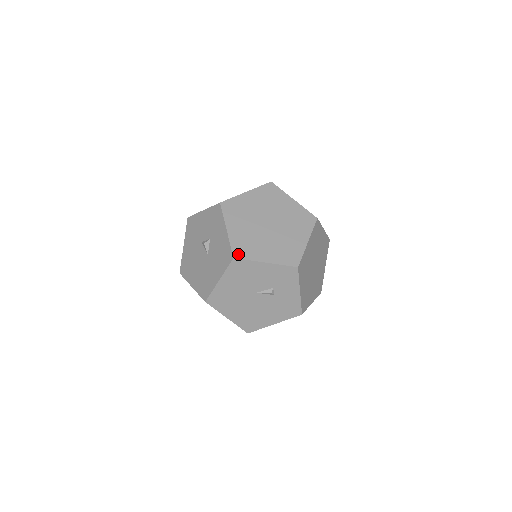
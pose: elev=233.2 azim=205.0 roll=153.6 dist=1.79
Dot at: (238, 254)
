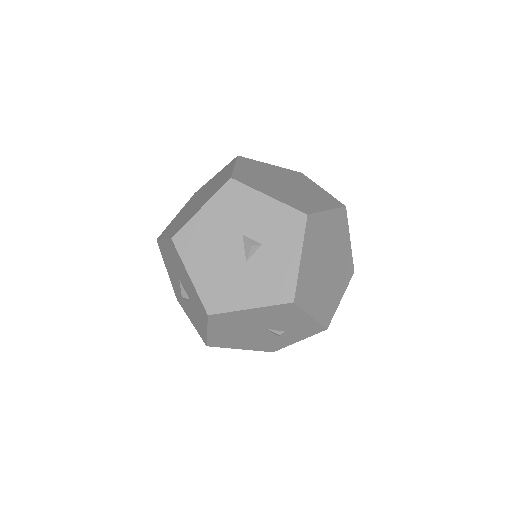
Dot at: (298, 298)
